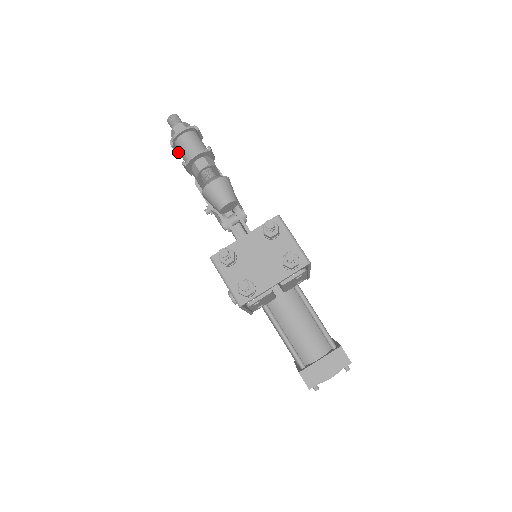
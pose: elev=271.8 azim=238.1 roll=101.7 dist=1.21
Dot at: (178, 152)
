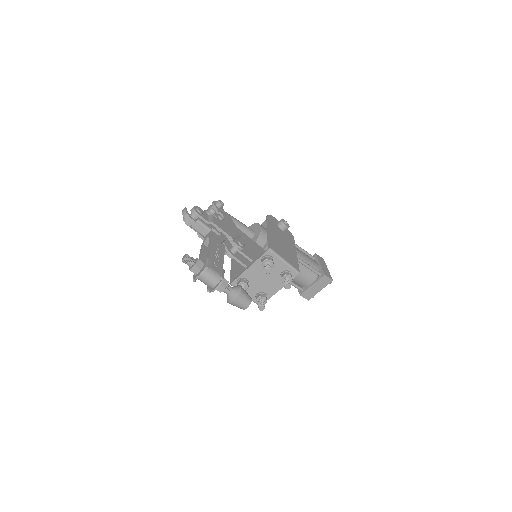
Dot at: occluded
